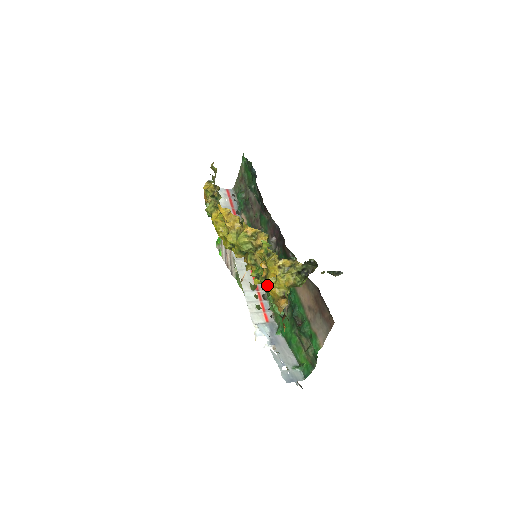
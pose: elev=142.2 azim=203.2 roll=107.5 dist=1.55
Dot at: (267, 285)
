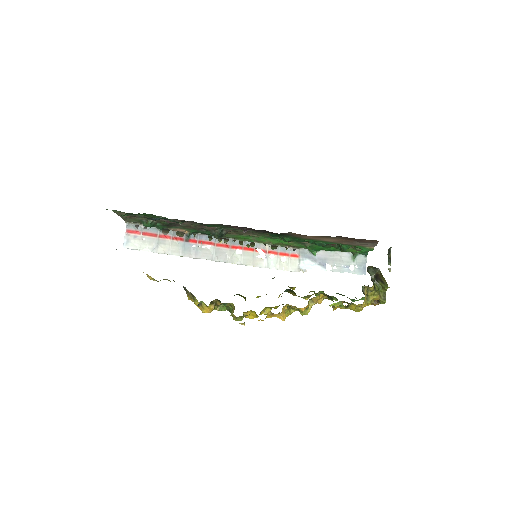
Dot at: occluded
